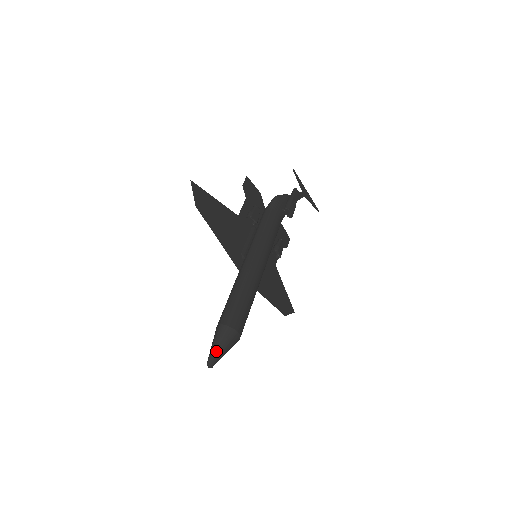
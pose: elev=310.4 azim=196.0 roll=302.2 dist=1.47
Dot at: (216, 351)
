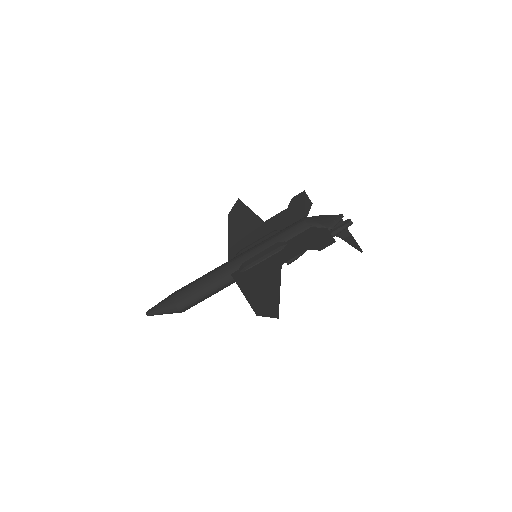
Dot at: occluded
